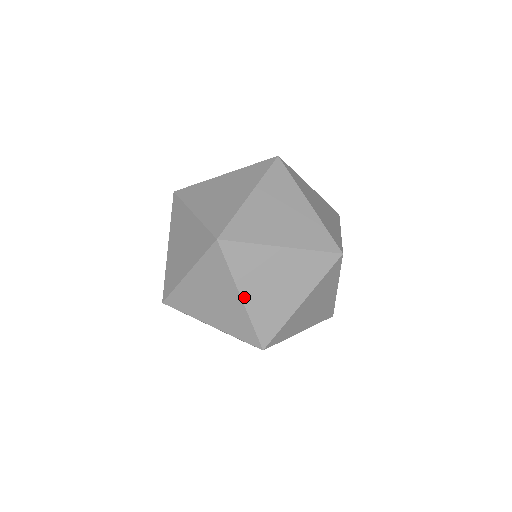
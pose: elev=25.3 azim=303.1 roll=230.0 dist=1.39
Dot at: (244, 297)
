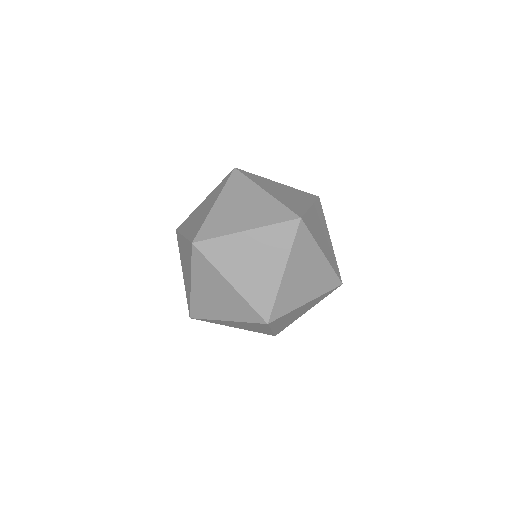
Dot at: (232, 282)
